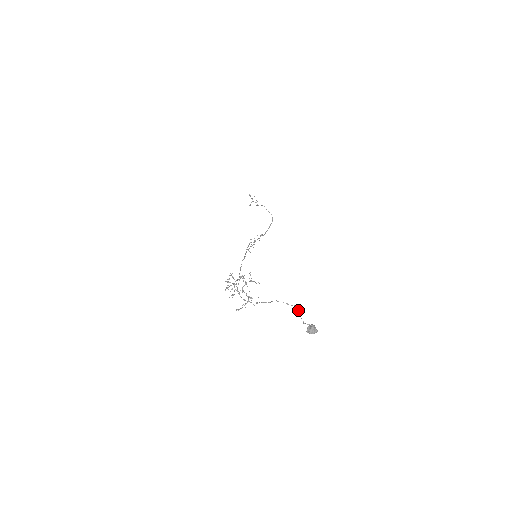
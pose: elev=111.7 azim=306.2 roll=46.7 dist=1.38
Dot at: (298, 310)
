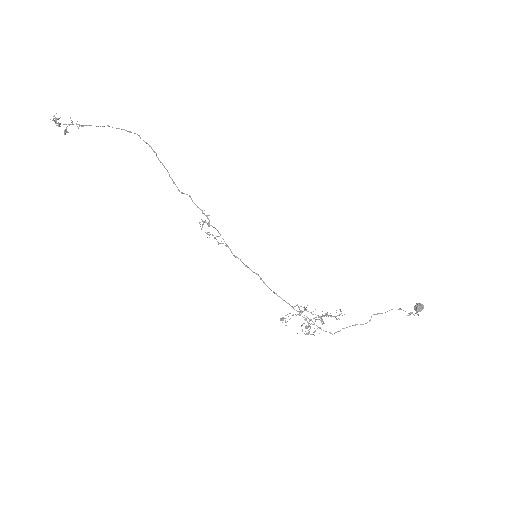
Dot at: occluded
